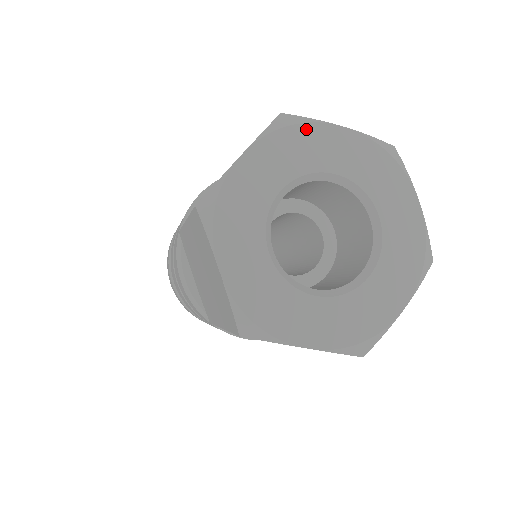
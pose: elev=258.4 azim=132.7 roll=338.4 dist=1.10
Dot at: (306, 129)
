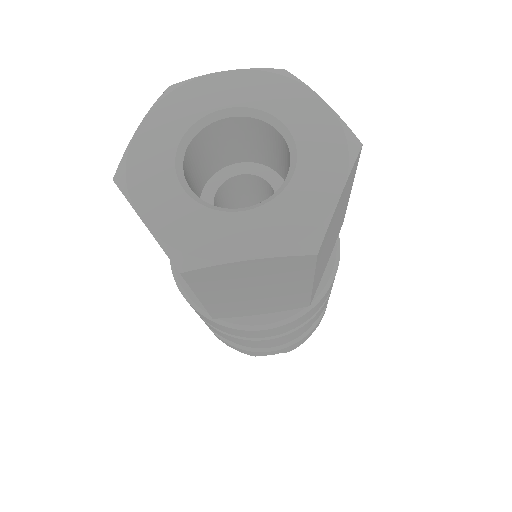
Dot at: (289, 83)
